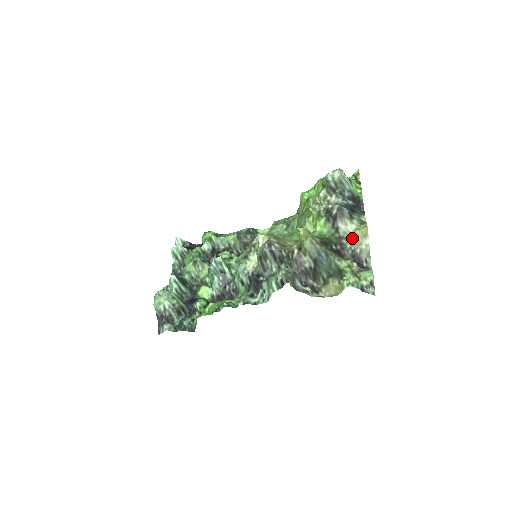
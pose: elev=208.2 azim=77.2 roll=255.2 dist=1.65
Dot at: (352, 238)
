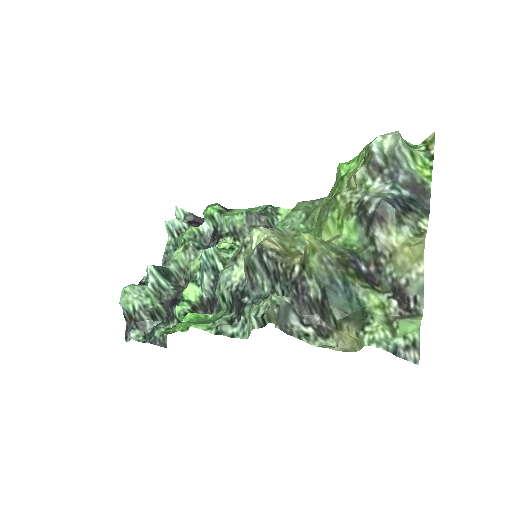
Dot at: (395, 258)
